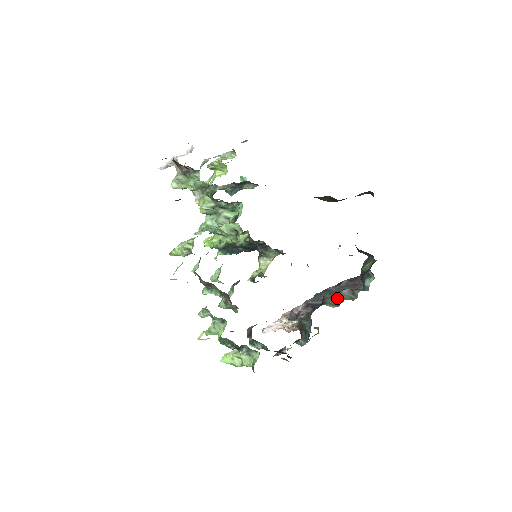
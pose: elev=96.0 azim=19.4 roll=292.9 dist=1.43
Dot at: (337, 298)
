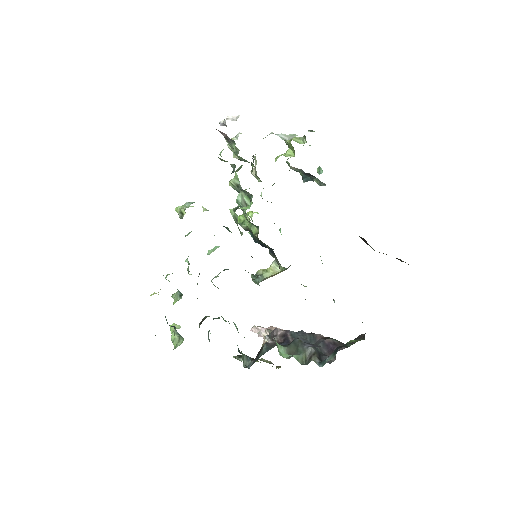
Dot at: (297, 350)
